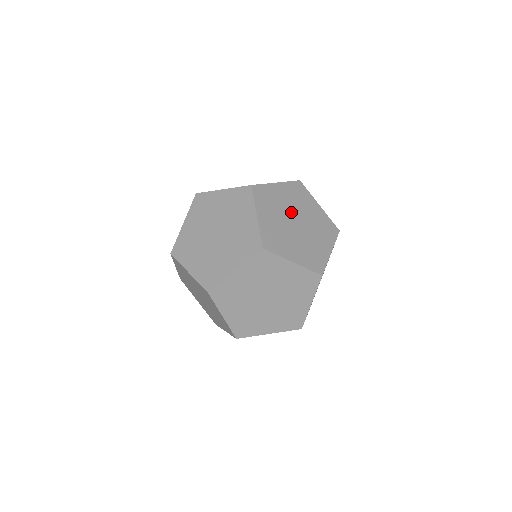
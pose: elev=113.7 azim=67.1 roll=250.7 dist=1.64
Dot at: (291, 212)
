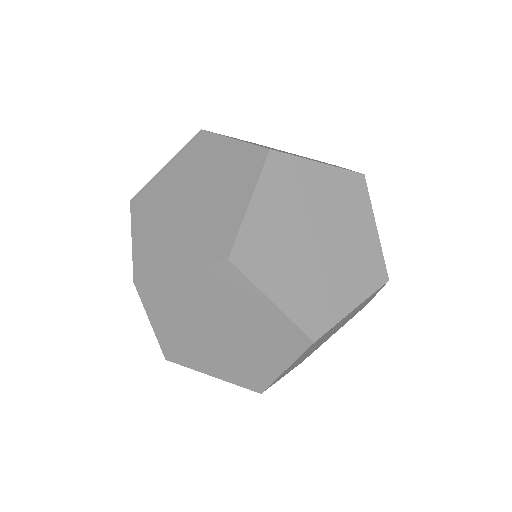
Dot at: occluded
